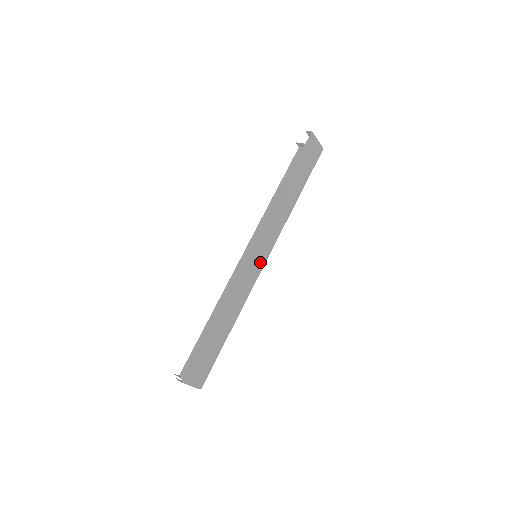
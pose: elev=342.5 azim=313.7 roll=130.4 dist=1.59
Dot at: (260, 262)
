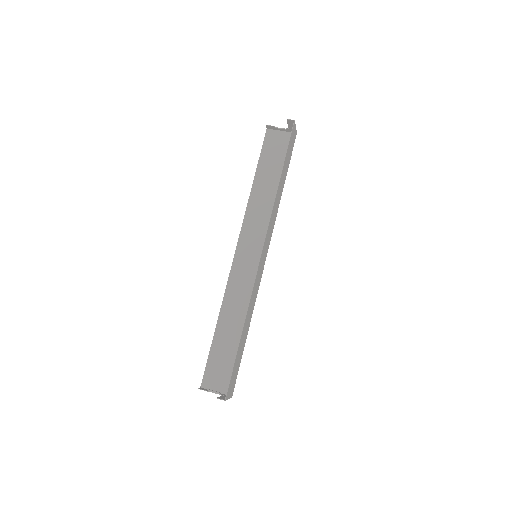
Dot at: (263, 263)
